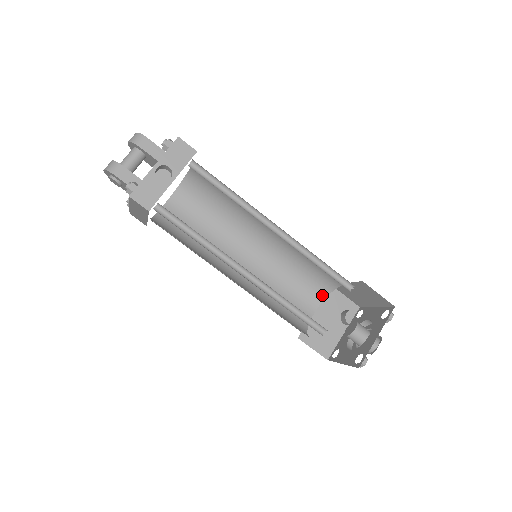
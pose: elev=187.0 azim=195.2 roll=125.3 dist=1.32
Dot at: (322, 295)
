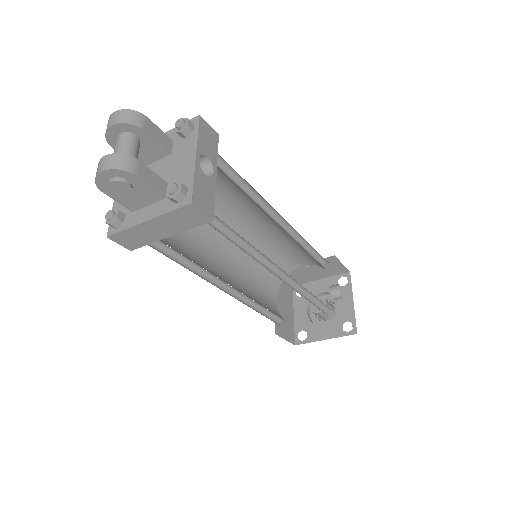
Dot at: (278, 283)
